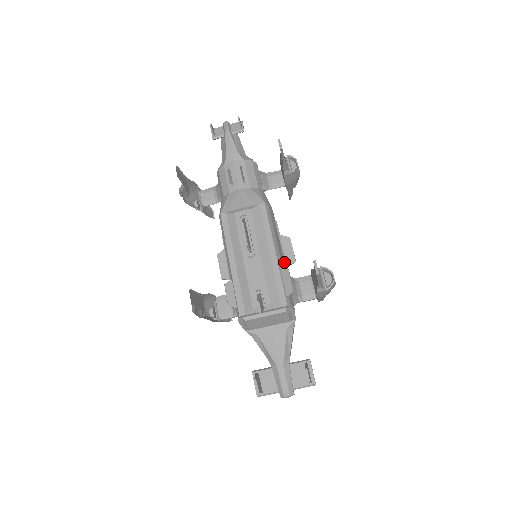
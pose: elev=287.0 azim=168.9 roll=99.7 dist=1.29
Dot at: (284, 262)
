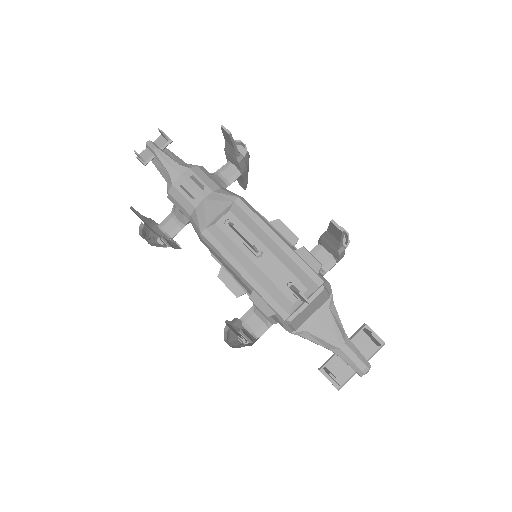
Dot at: occluded
